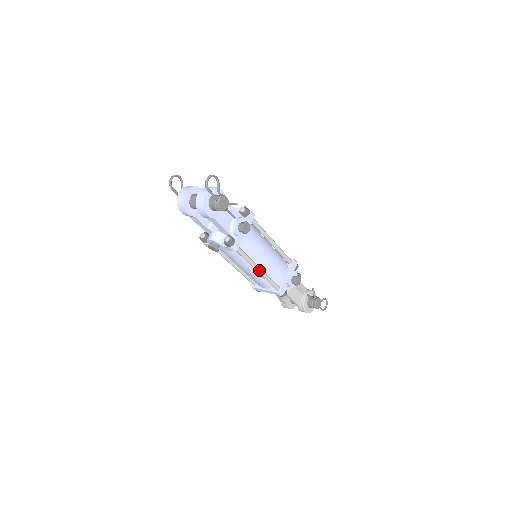
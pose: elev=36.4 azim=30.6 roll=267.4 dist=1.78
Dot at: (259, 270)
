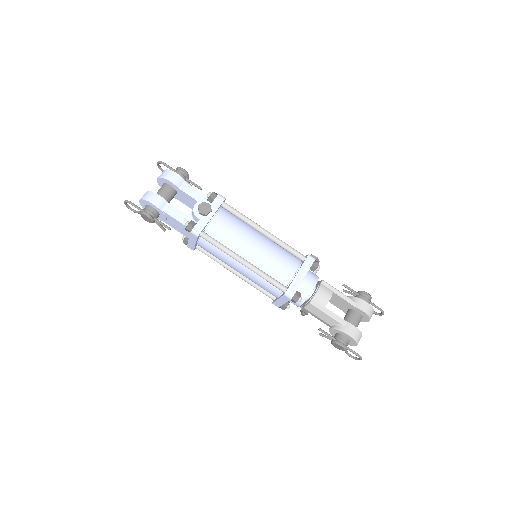
Dot at: (265, 230)
